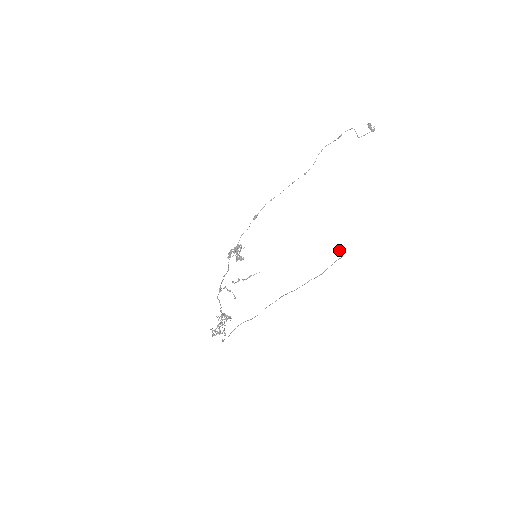
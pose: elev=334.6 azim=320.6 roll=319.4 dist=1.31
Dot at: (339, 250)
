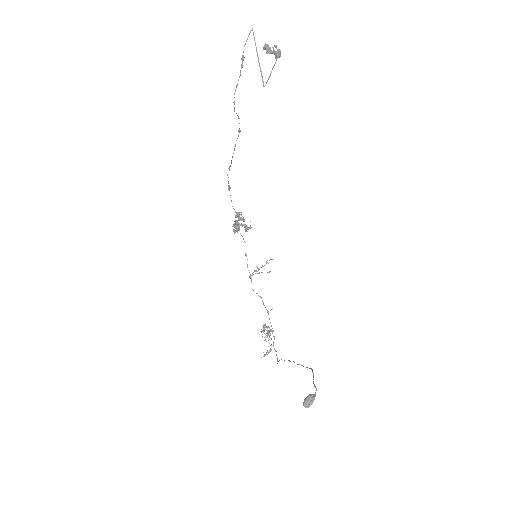
Dot at: (306, 404)
